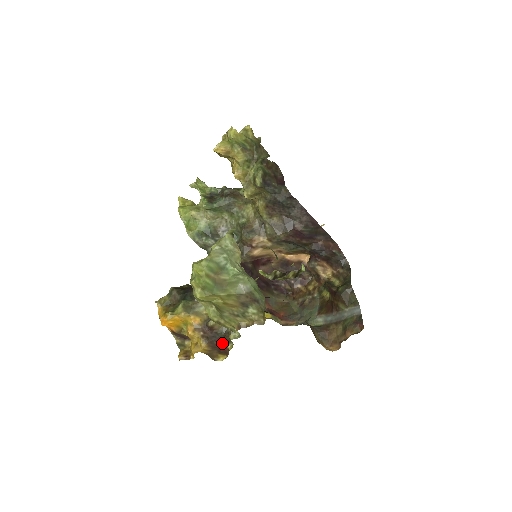
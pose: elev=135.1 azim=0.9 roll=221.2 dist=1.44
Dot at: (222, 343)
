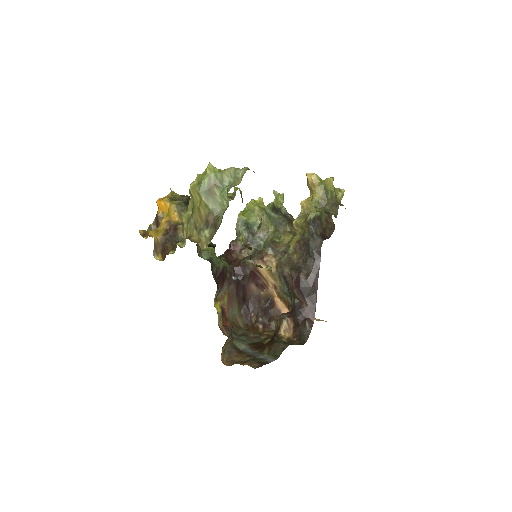
Dot at: (170, 246)
